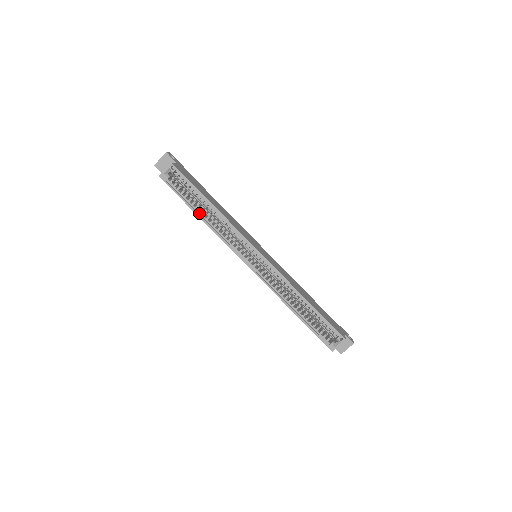
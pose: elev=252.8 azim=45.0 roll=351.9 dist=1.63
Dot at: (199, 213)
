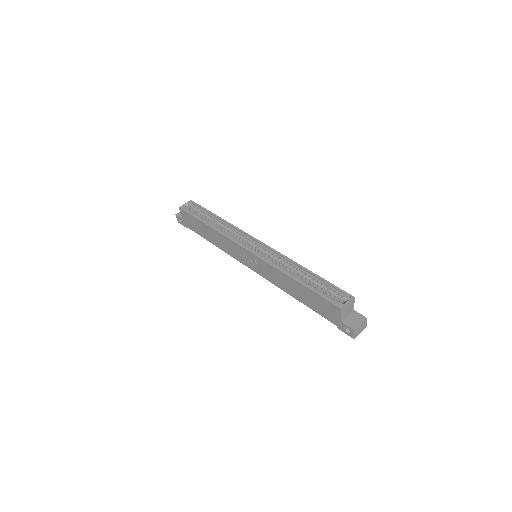
Dot at: (208, 224)
